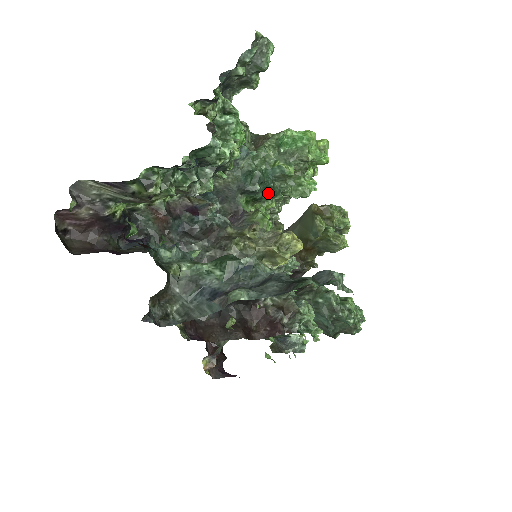
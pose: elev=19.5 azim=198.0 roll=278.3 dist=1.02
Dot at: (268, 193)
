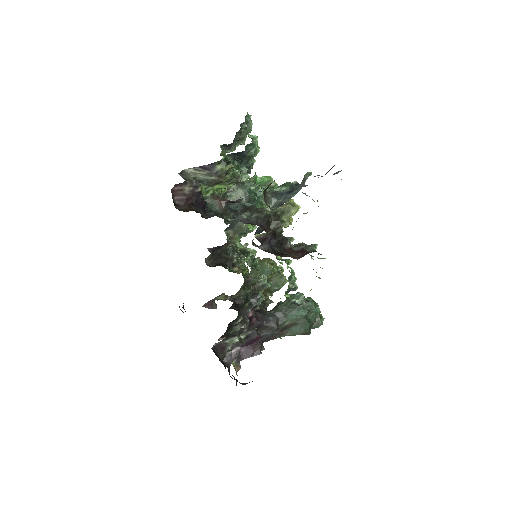
Dot at: (259, 206)
